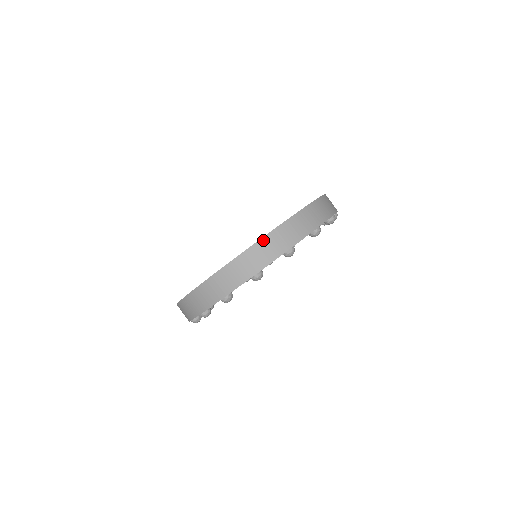
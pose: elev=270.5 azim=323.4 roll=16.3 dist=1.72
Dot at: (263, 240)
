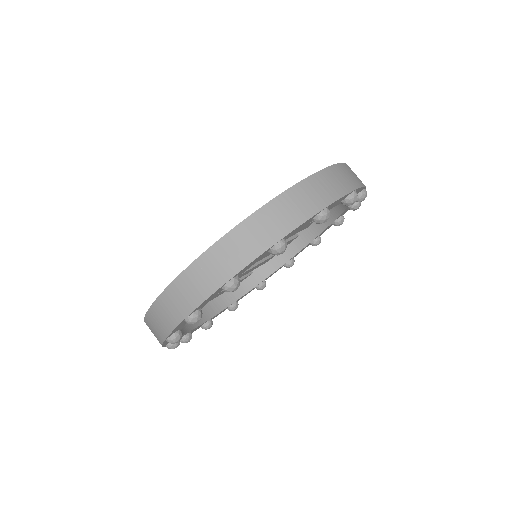
Dot at: (156, 304)
